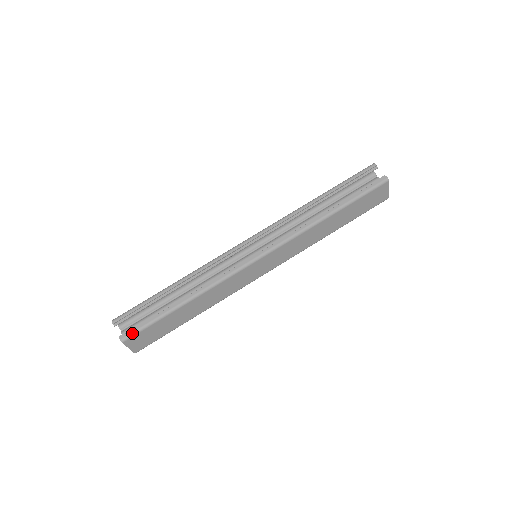
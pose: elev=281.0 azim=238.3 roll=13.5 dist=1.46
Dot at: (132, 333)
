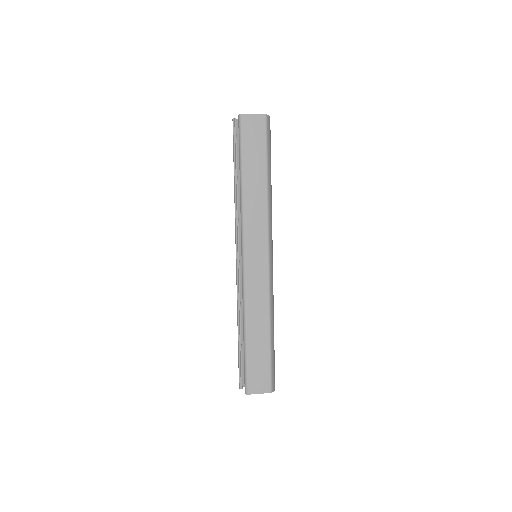
Dot at: (245, 383)
